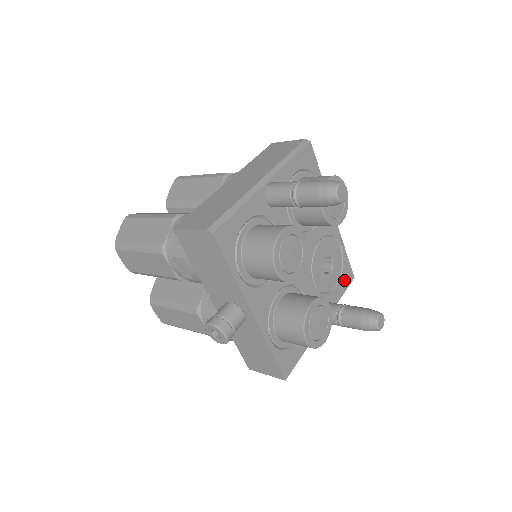
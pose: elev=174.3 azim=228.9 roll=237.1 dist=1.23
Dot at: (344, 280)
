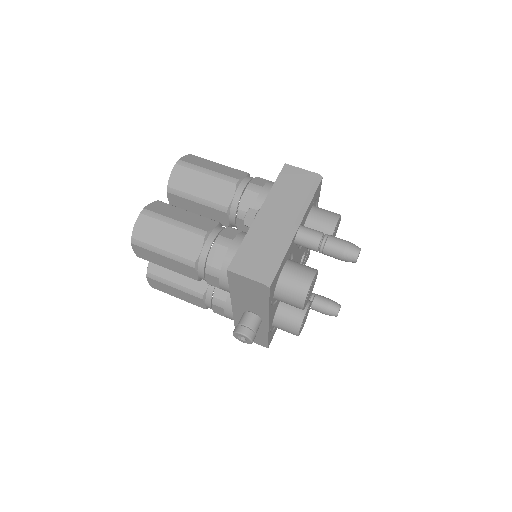
Dot at: (305, 261)
